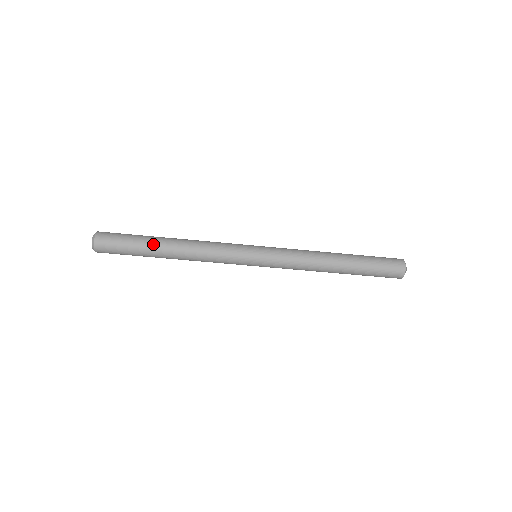
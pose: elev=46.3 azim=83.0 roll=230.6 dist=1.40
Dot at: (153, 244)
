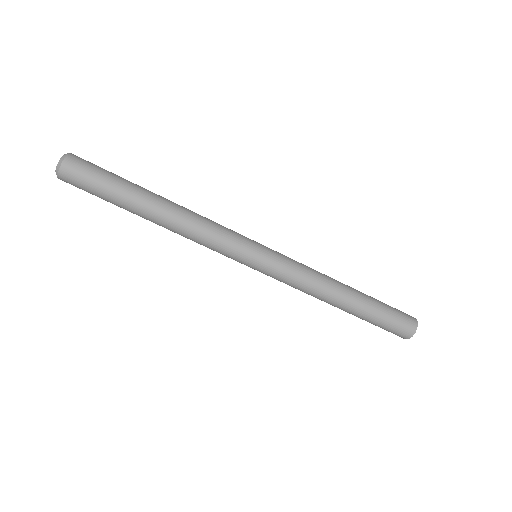
Dot at: (133, 205)
